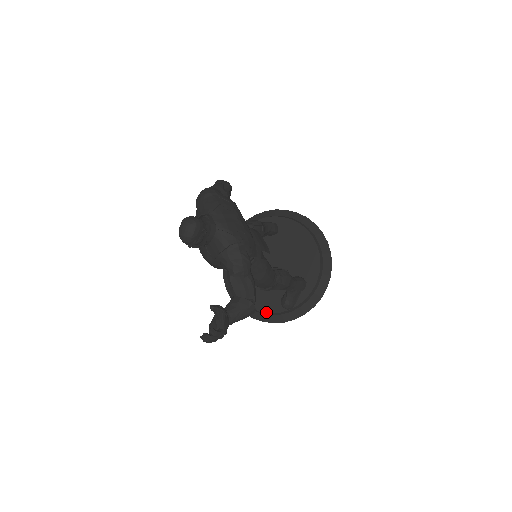
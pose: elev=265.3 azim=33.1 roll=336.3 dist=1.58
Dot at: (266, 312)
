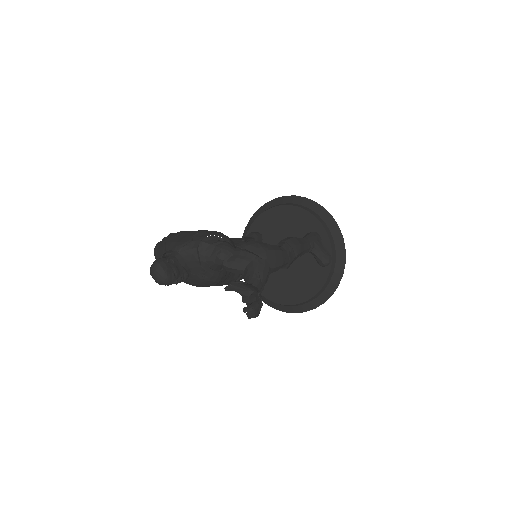
Dot at: (323, 285)
